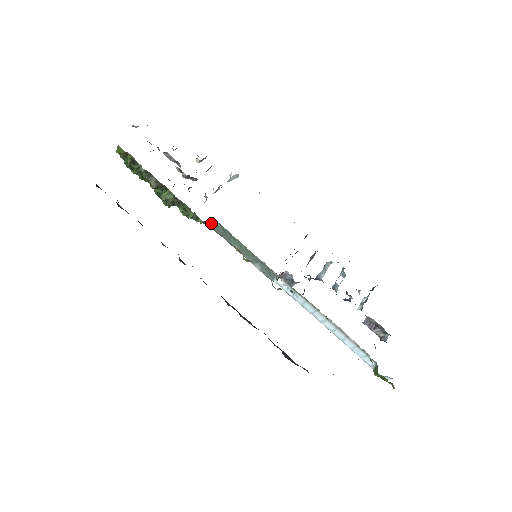
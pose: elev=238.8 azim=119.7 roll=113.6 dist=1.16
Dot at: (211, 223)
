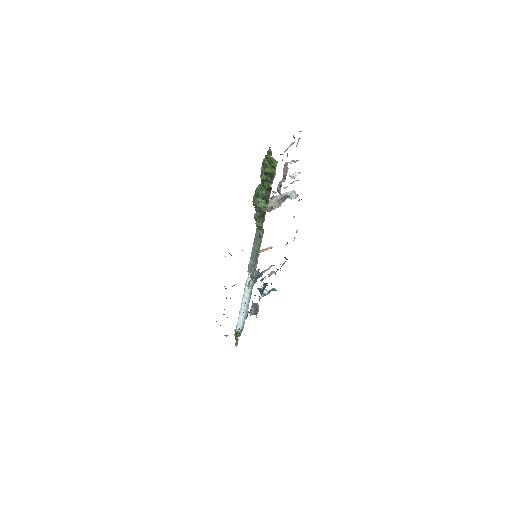
Dot at: occluded
